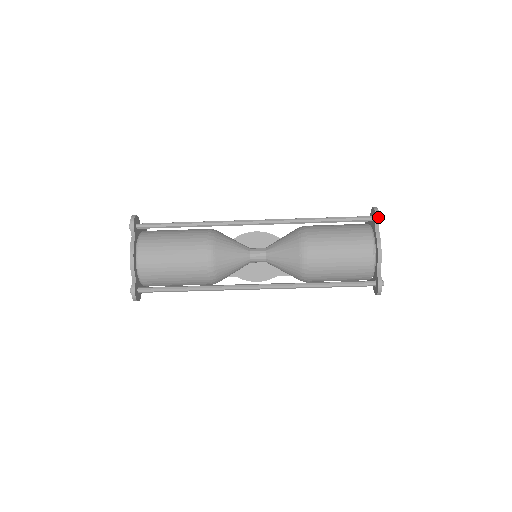
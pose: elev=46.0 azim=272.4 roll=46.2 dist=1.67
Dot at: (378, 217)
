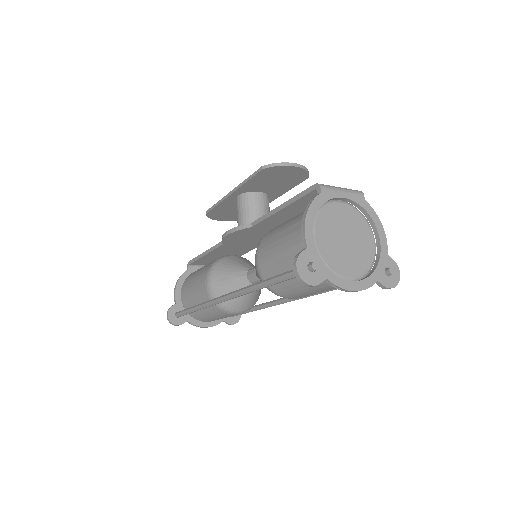
Dot at: (312, 286)
